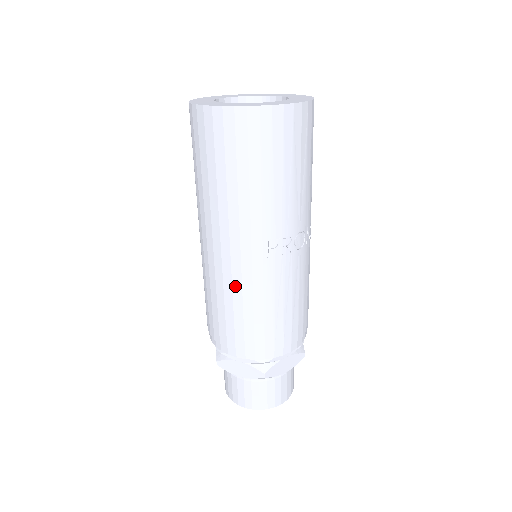
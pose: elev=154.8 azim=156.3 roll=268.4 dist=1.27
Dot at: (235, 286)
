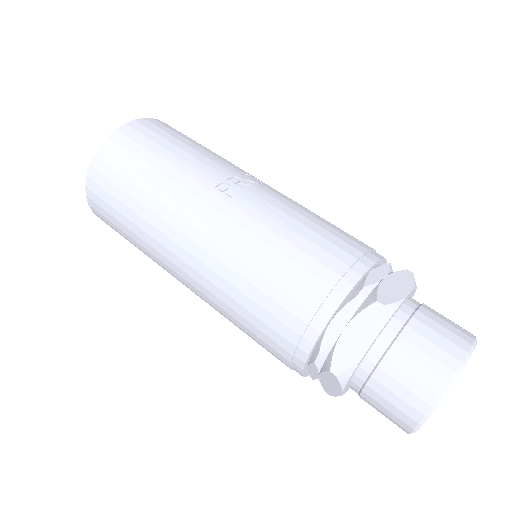
Dot at: (235, 250)
